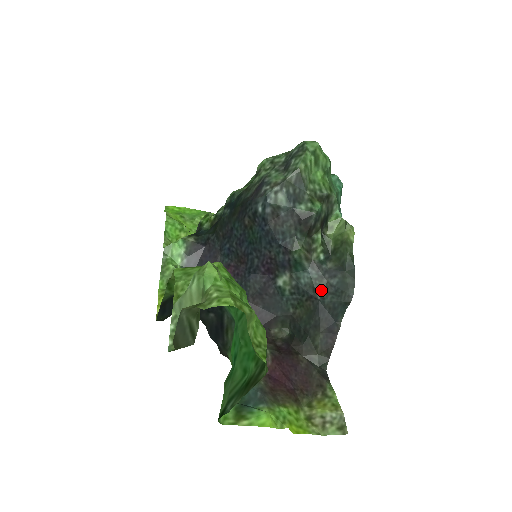
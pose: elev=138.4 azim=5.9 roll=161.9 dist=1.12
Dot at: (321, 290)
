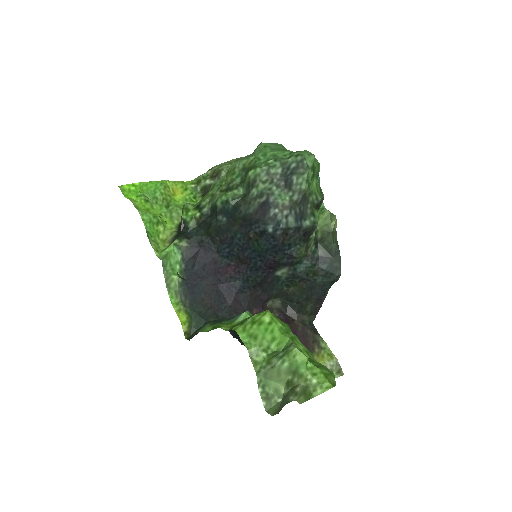
Dot at: (313, 274)
